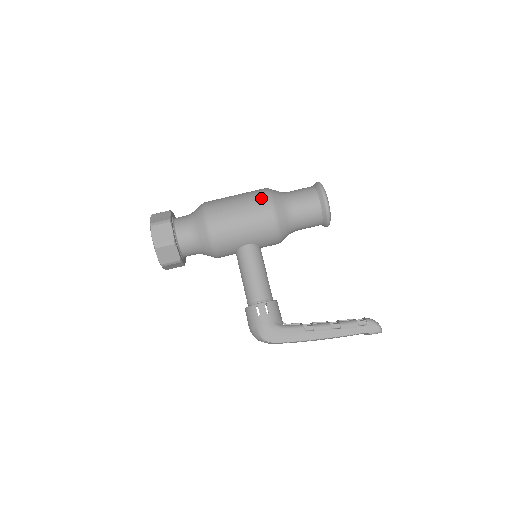
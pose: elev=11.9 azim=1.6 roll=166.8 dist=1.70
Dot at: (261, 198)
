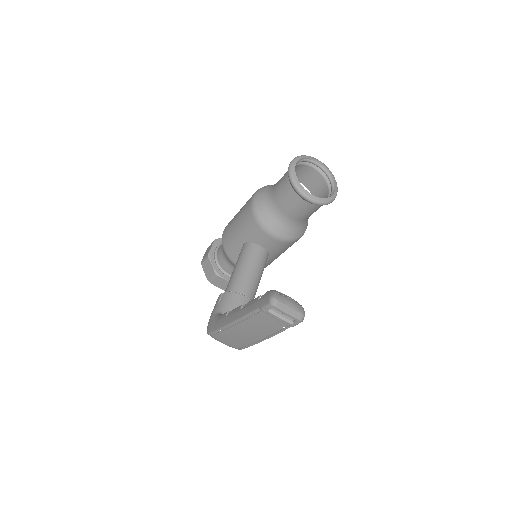
Dot at: occluded
